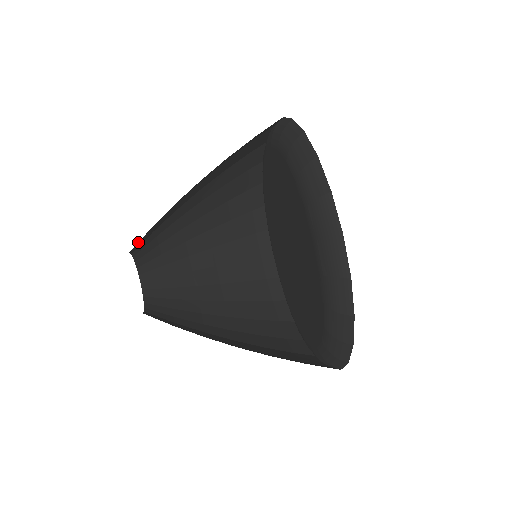
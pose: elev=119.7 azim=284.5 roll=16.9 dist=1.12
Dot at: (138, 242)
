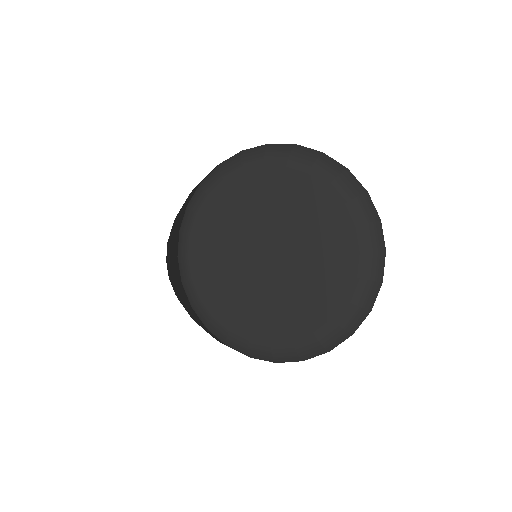
Dot at: occluded
